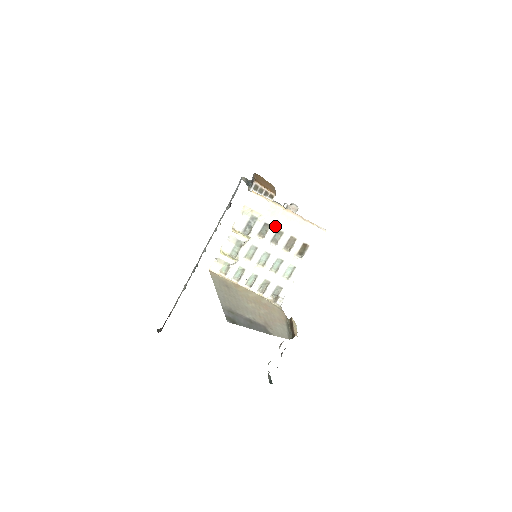
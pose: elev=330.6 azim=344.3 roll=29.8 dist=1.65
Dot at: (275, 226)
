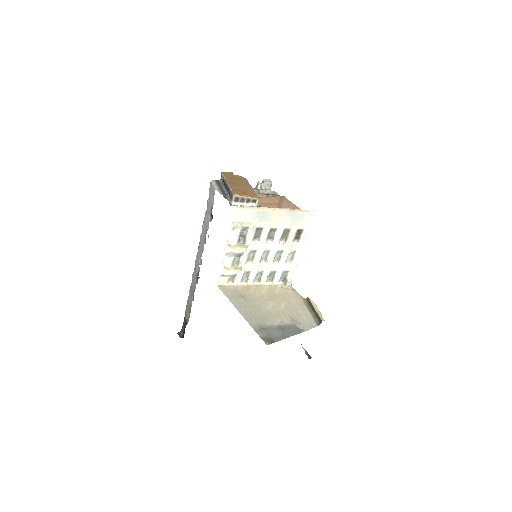
Dot at: (267, 227)
